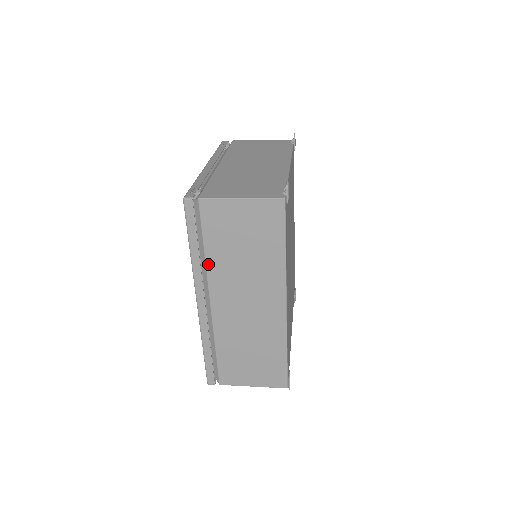
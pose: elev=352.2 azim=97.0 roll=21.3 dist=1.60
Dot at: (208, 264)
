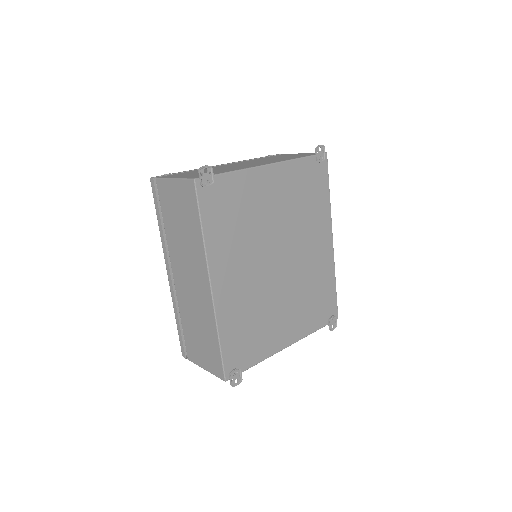
Dot at: (167, 237)
